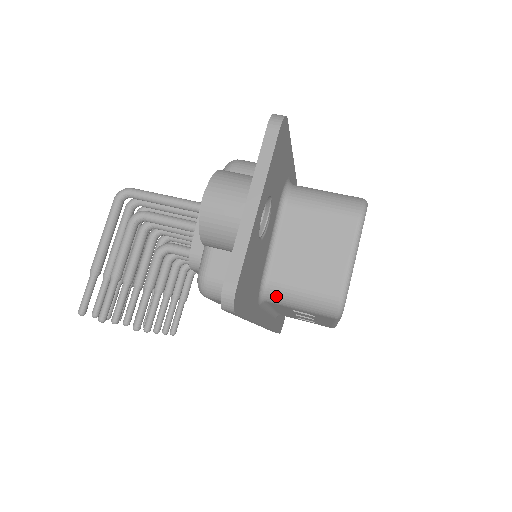
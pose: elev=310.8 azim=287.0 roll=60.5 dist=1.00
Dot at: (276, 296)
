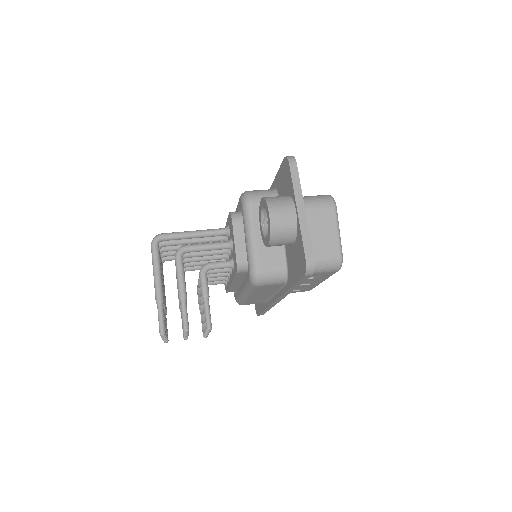
Dot at: occluded
